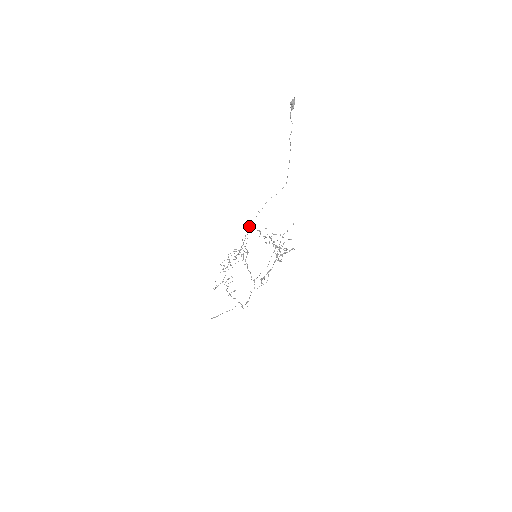
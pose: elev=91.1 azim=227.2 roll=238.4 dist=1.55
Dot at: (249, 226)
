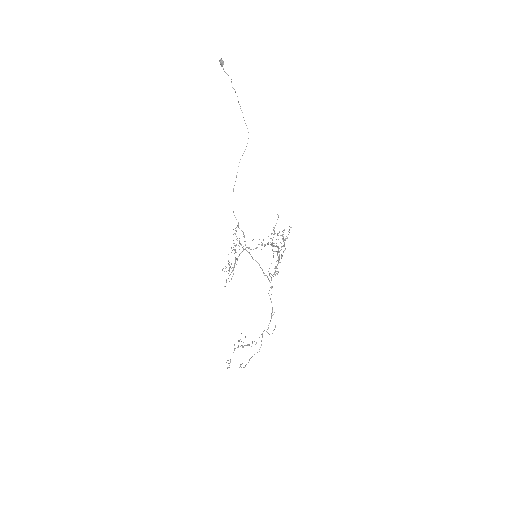
Dot at: occluded
